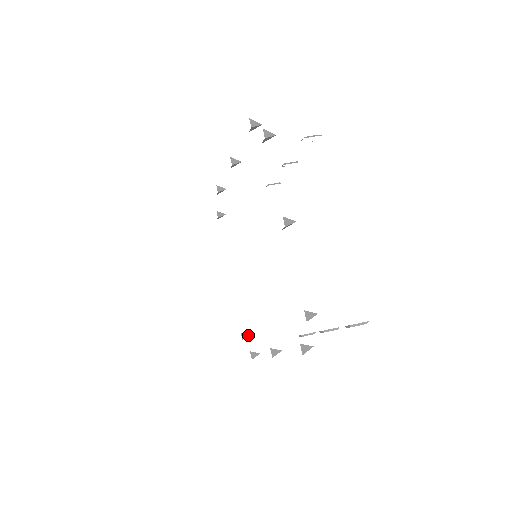
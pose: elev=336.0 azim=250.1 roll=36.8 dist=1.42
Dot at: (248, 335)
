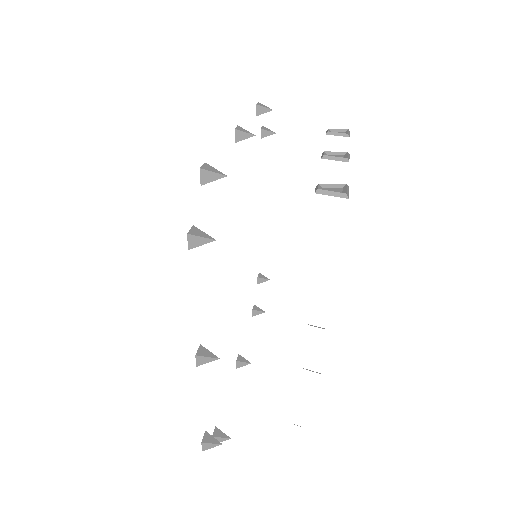
Dot at: (266, 280)
